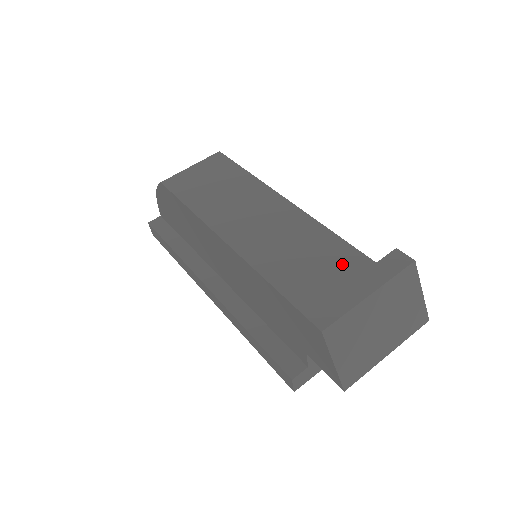
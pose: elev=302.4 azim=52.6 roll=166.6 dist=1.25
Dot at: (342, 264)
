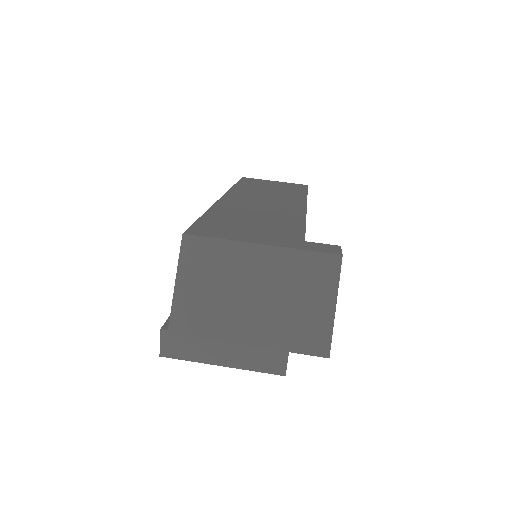
Dot at: (276, 230)
